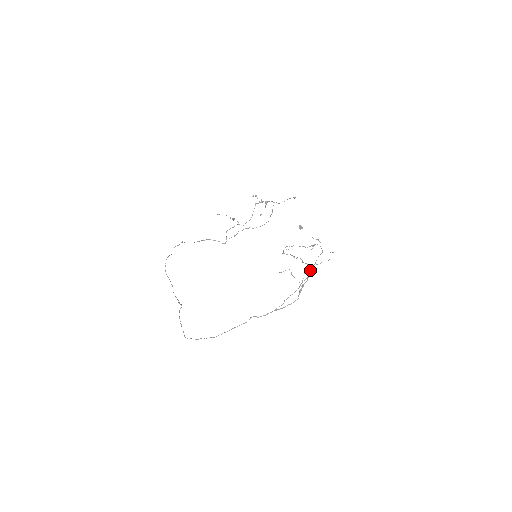
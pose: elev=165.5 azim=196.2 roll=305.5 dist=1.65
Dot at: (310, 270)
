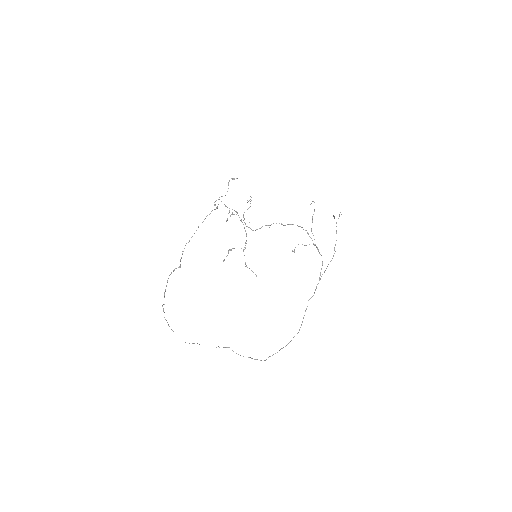
Dot at: occluded
